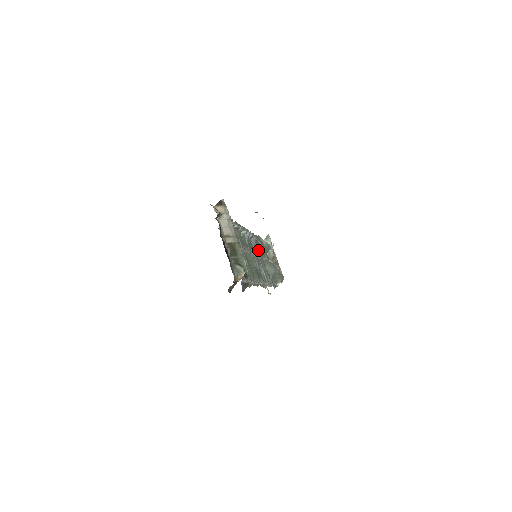
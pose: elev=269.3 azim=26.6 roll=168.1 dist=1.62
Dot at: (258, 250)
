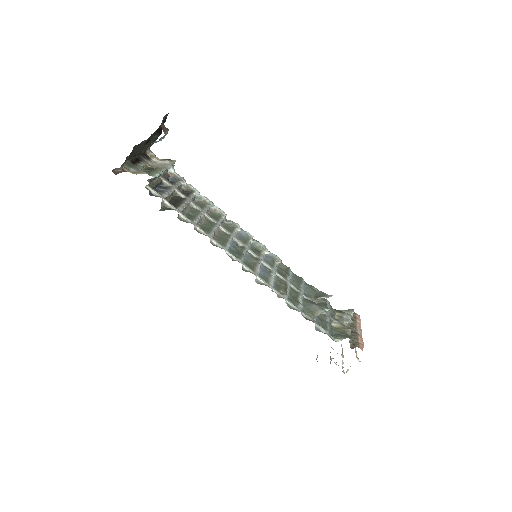
Dot at: (286, 276)
